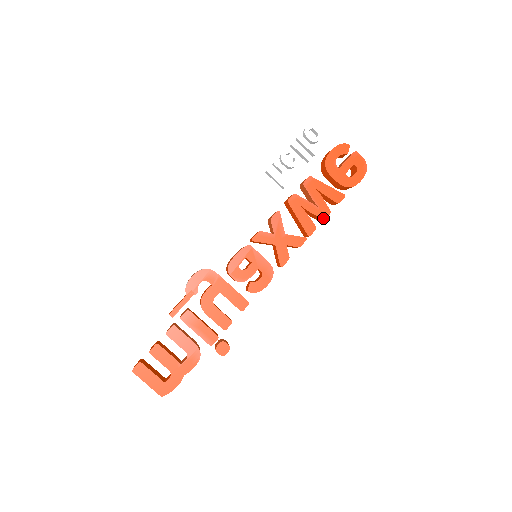
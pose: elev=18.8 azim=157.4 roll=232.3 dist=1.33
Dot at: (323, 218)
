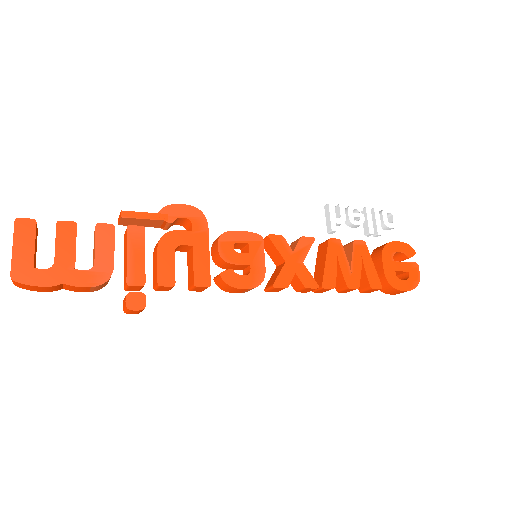
Dot at: (348, 286)
